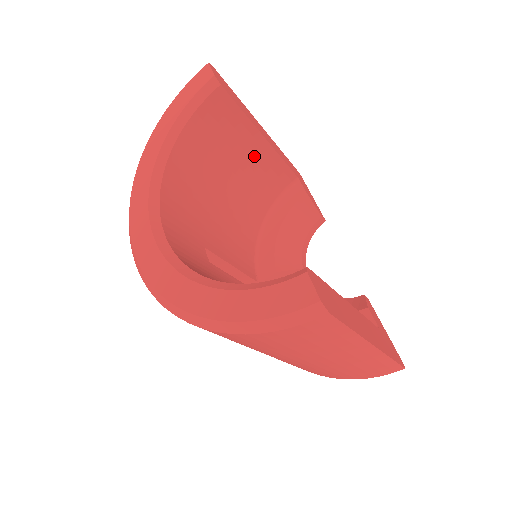
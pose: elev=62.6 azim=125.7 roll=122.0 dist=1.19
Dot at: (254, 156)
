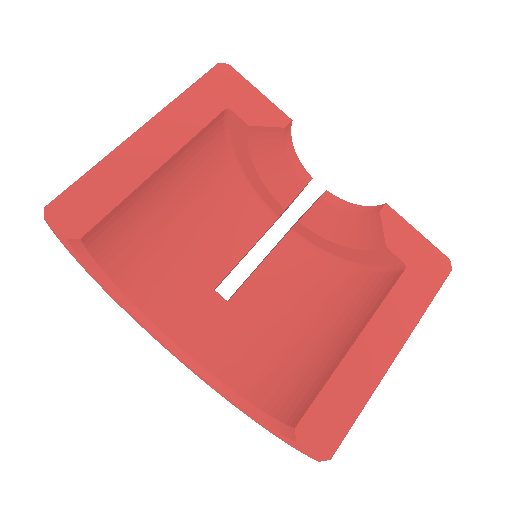
Dot at: (169, 175)
